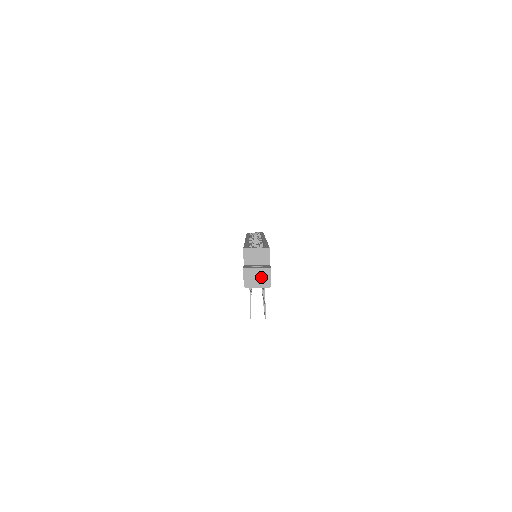
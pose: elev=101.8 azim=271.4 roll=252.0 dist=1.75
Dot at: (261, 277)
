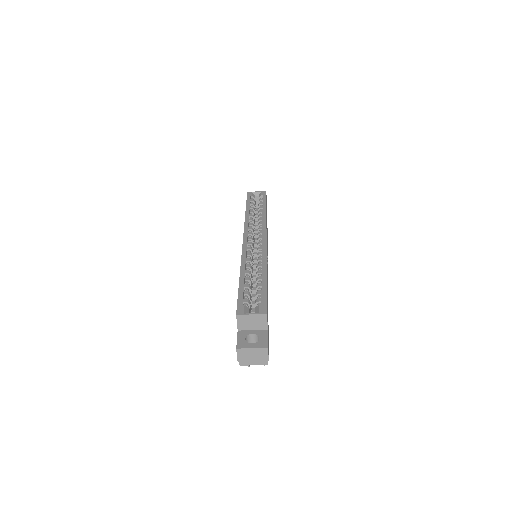
Dot at: (257, 356)
